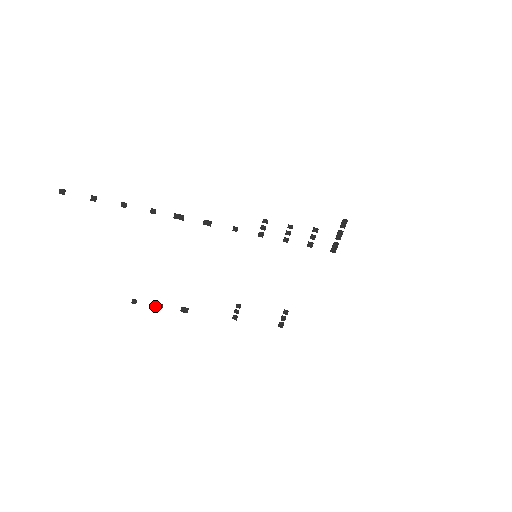
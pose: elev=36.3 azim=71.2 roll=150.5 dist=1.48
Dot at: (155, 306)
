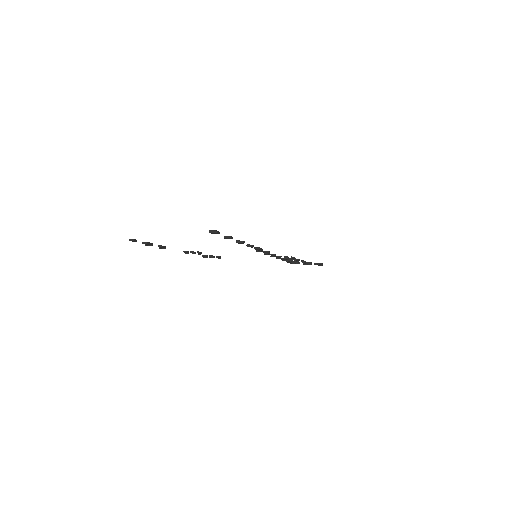
Dot at: (145, 244)
